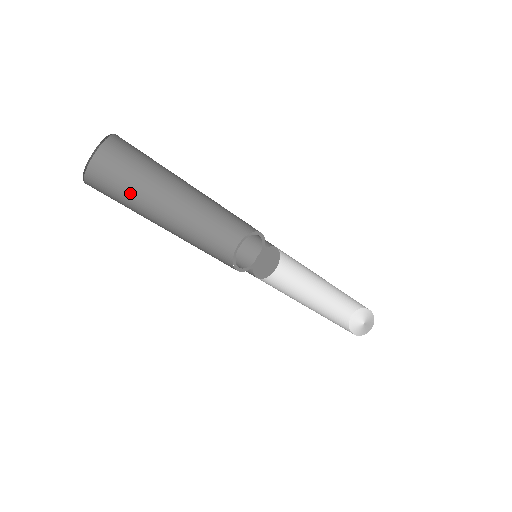
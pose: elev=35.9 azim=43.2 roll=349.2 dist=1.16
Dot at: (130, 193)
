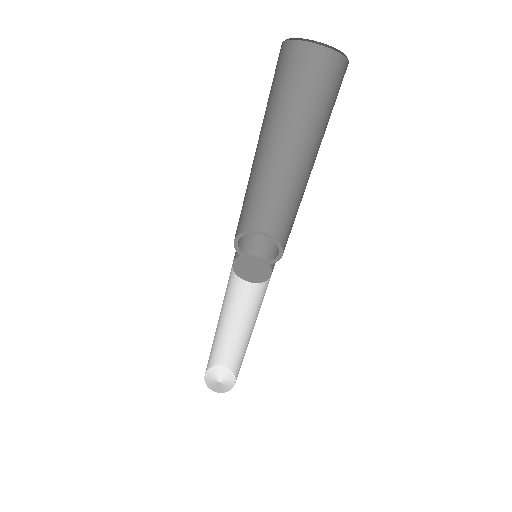
Dot at: (269, 101)
